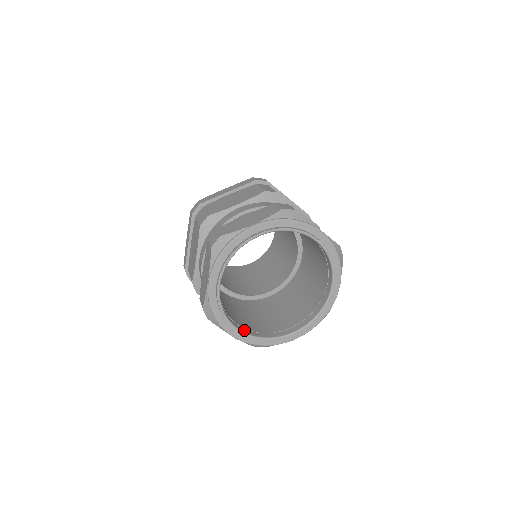
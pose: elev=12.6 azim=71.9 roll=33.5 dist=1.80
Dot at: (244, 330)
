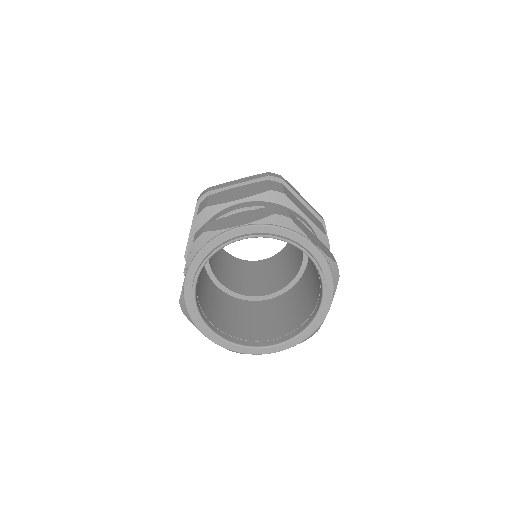
Dot at: (220, 333)
